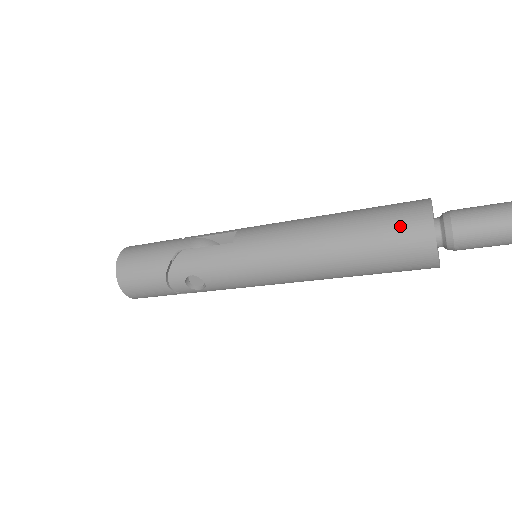
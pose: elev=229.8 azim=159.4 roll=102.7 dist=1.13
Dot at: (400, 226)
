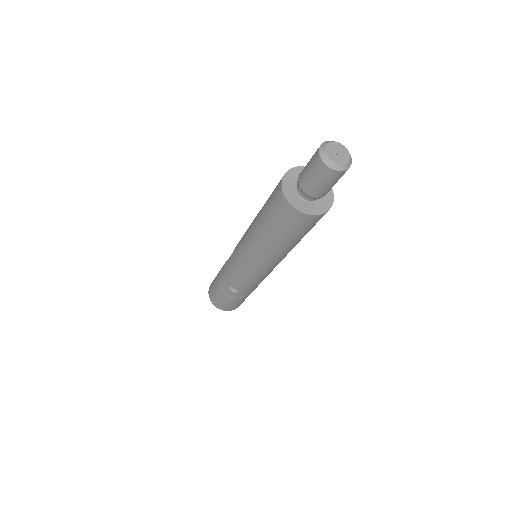
Dot at: (273, 200)
